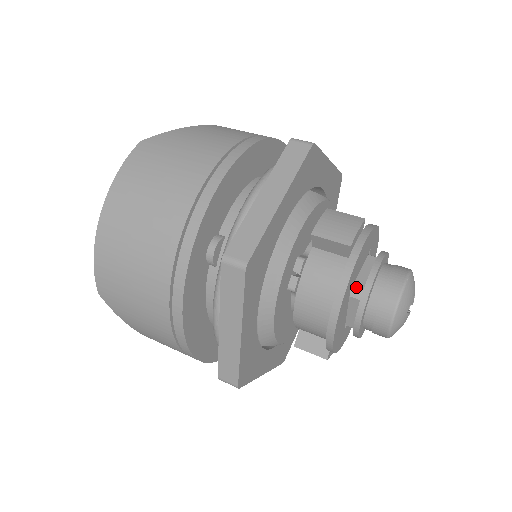
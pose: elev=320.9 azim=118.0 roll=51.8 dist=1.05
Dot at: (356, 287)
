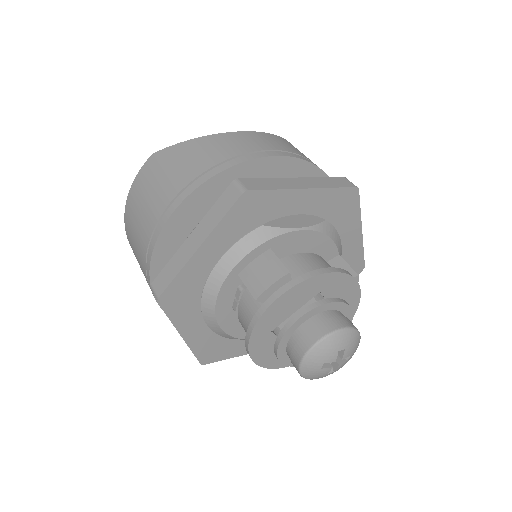
Dot at: (279, 329)
